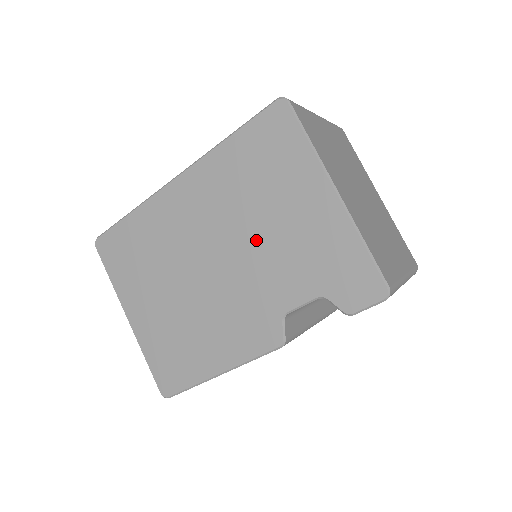
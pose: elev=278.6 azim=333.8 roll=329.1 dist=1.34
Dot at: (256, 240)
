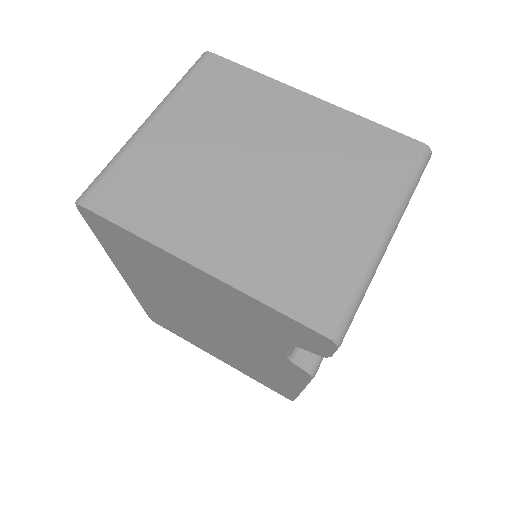
Dot at: (207, 311)
